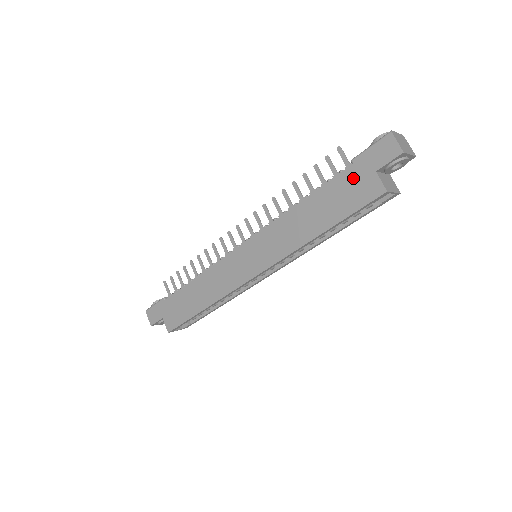
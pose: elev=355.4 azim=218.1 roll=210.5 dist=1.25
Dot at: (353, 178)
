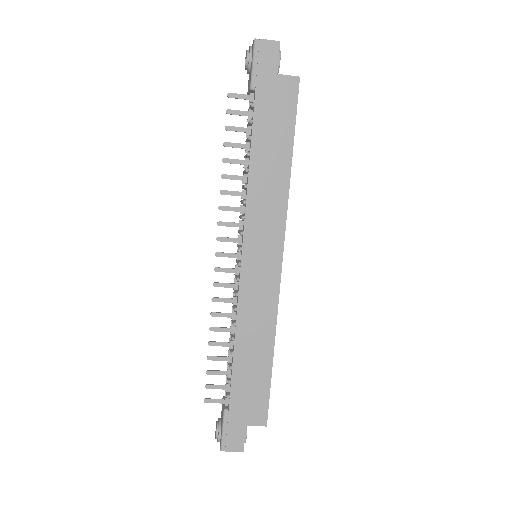
Dot at: (267, 97)
